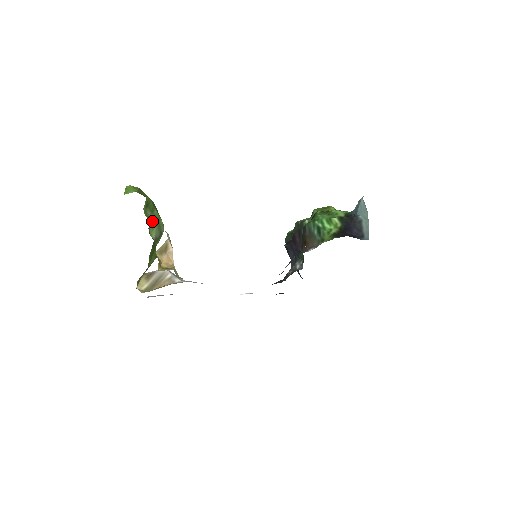
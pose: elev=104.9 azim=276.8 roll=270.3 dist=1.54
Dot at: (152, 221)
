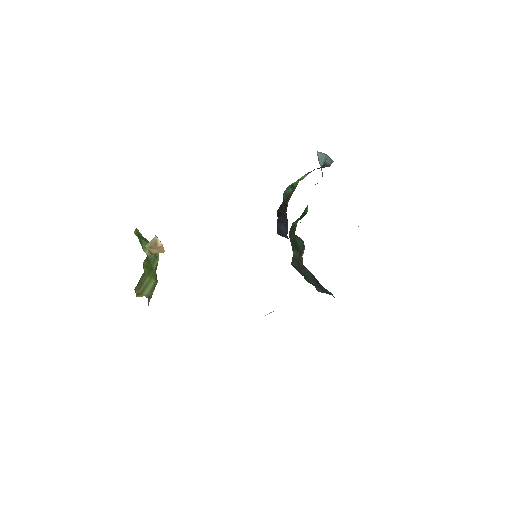
Dot at: (144, 242)
